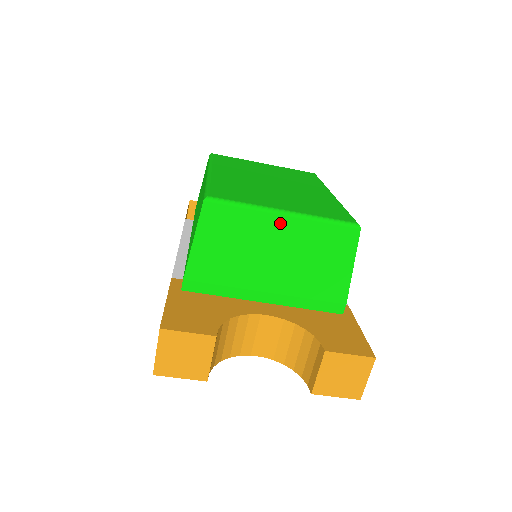
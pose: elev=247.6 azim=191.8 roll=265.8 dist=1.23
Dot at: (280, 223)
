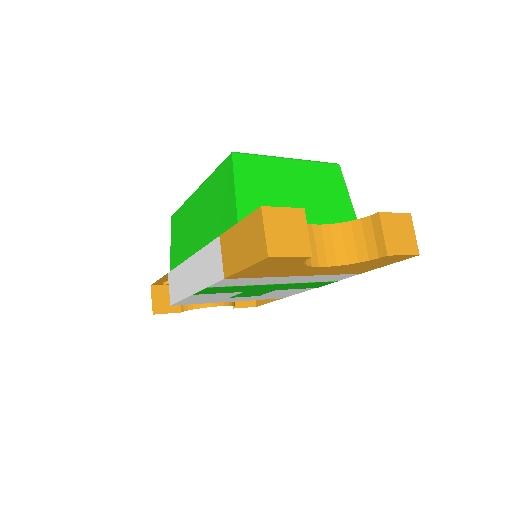
Dot at: (289, 166)
